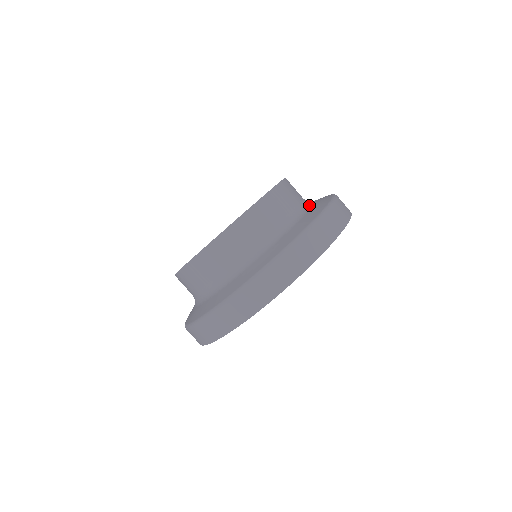
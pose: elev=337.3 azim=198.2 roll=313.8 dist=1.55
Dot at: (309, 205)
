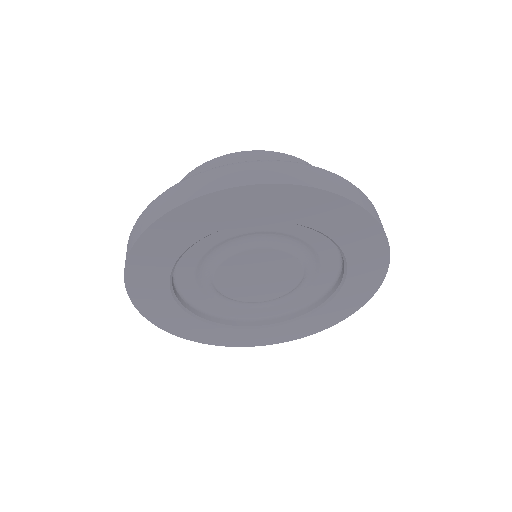
Dot at: occluded
